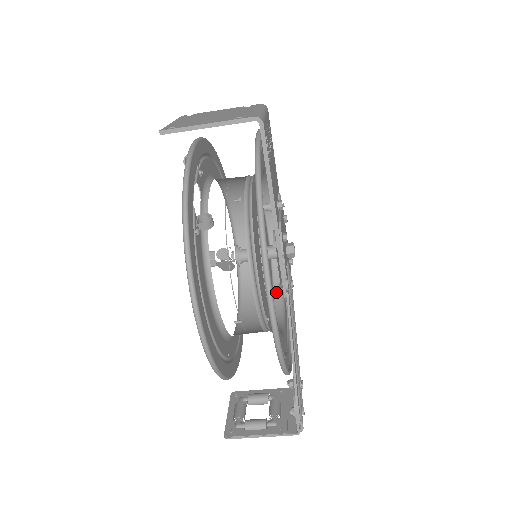
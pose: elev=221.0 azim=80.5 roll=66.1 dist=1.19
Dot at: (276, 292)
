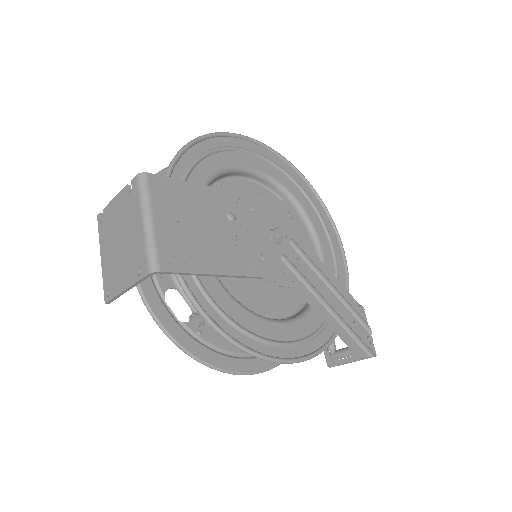
Dot at: occluded
